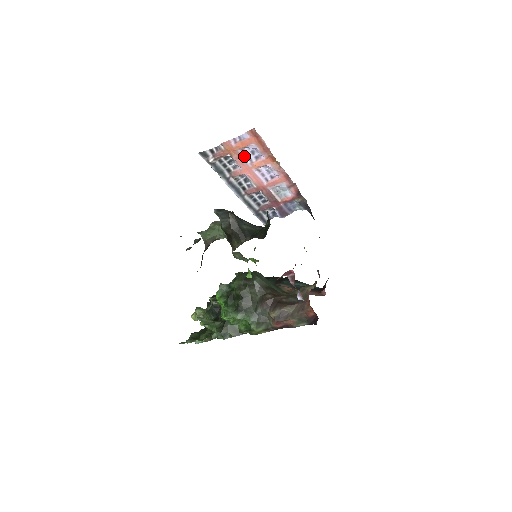
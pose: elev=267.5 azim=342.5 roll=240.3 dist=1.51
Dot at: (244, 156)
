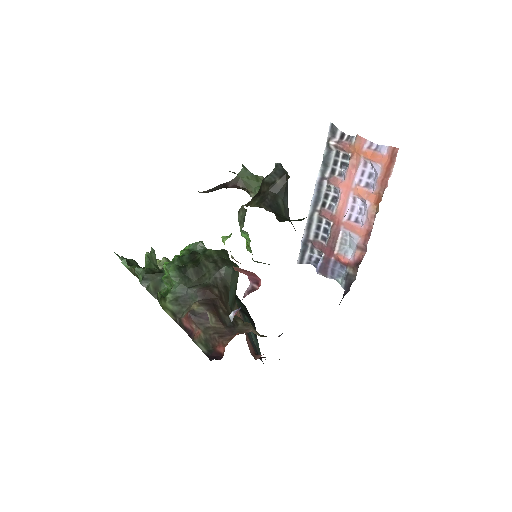
Dot at: (360, 170)
